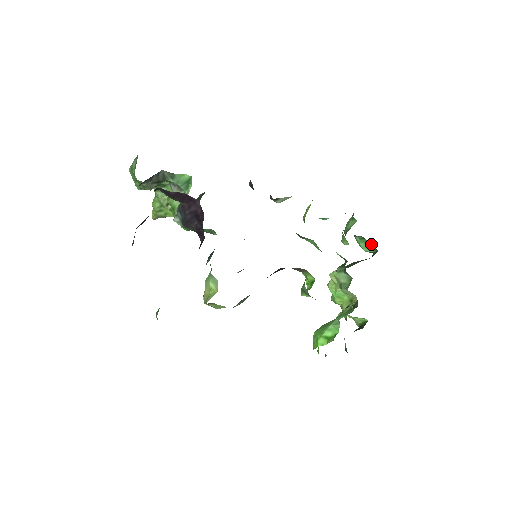
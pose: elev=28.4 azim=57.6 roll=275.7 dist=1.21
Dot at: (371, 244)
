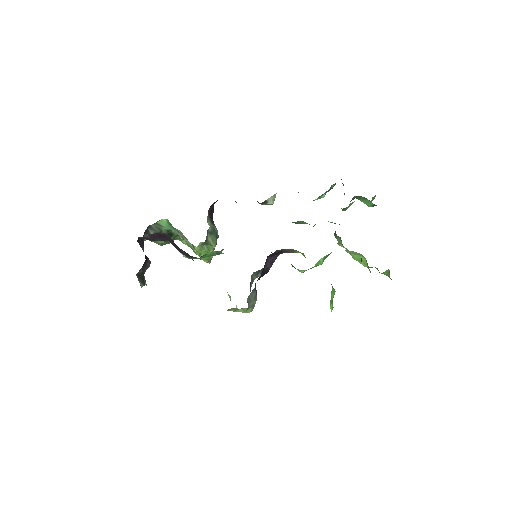
Dot at: (366, 198)
